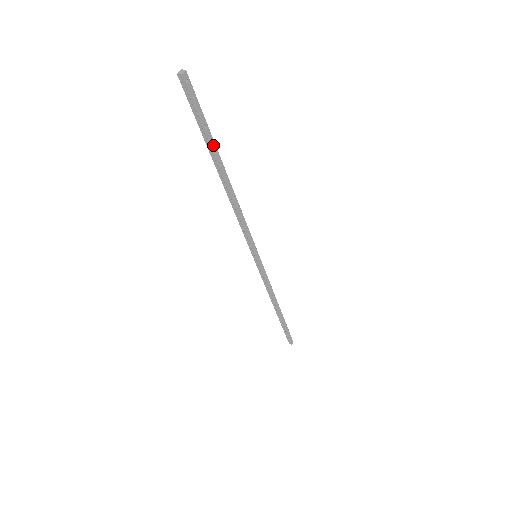
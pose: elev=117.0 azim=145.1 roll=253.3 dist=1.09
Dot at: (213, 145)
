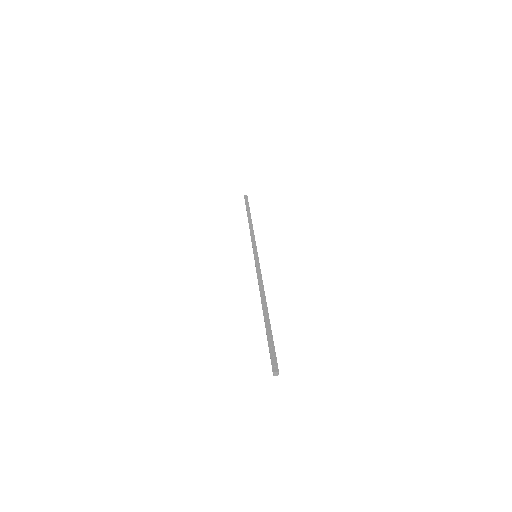
Dot at: (269, 330)
